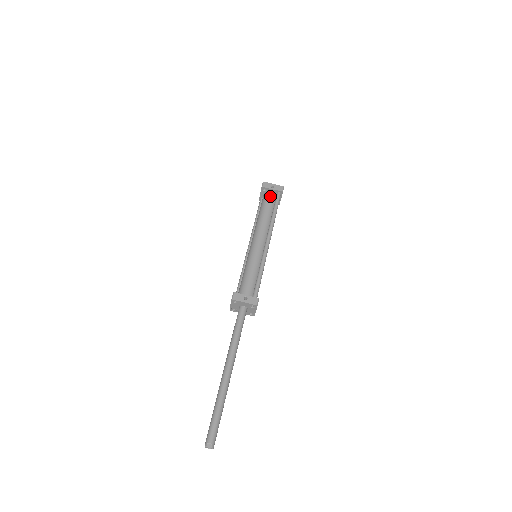
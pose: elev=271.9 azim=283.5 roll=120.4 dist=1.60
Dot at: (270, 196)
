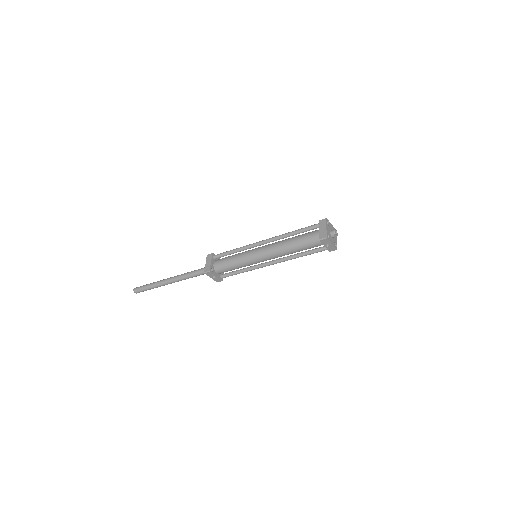
Dot at: (318, 245)
